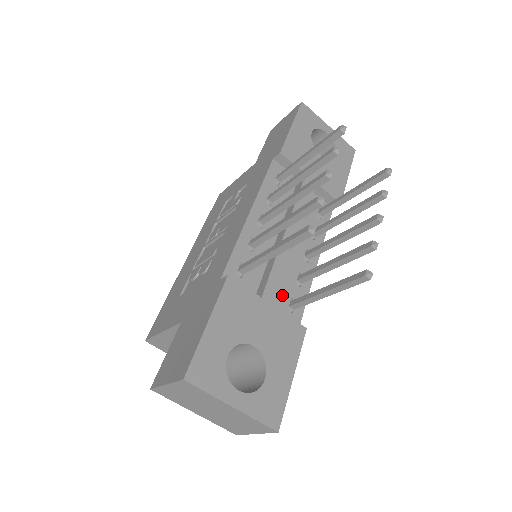
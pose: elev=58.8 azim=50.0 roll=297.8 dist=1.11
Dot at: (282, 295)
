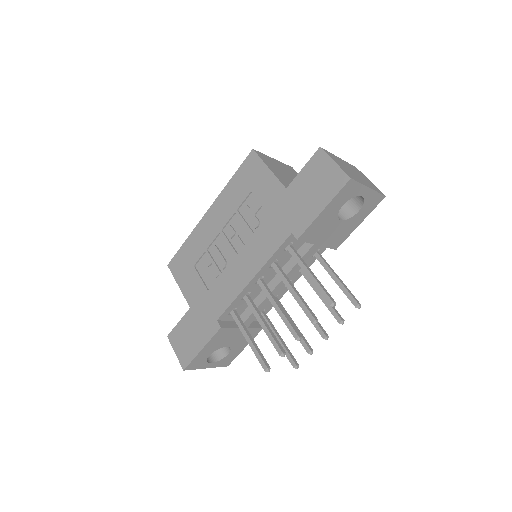
Dot at: occluded
